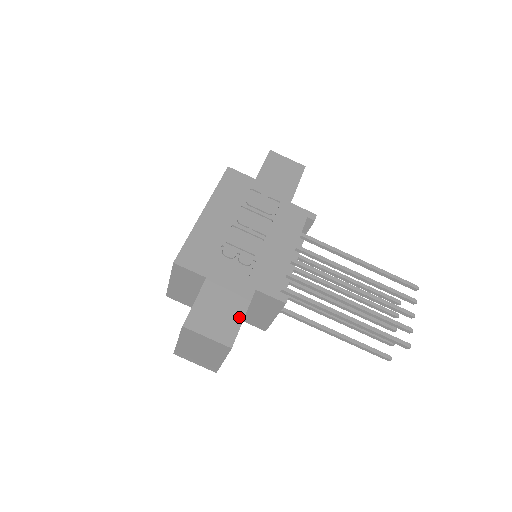
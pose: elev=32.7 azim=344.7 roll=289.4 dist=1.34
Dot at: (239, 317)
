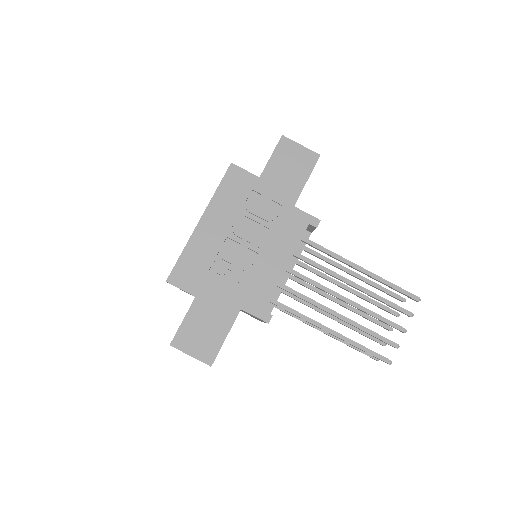
Dot at: (221, 337)
